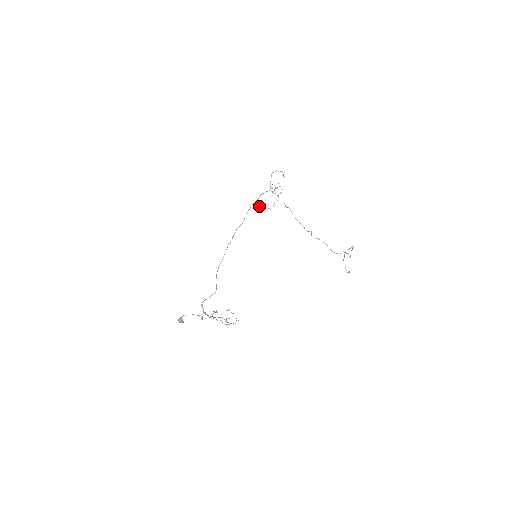
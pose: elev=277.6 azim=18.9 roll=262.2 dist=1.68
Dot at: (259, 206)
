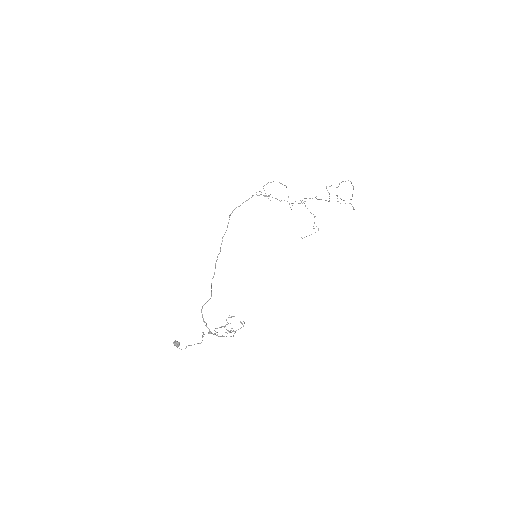
Dot at: (301, 237)
